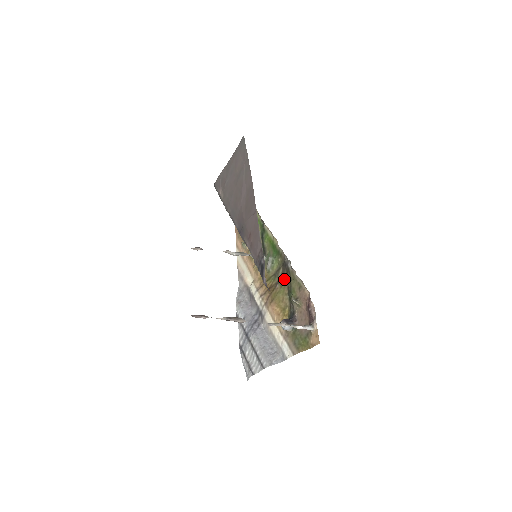
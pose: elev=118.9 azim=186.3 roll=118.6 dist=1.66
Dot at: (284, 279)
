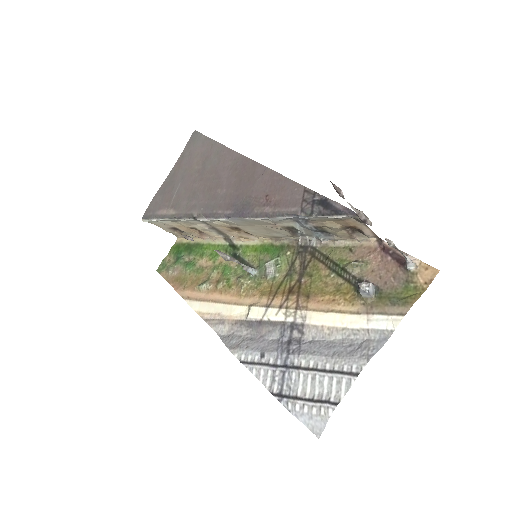
Dot at: (311, 265)
